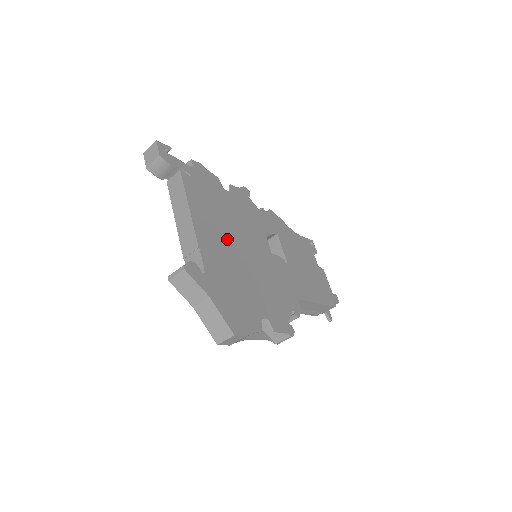
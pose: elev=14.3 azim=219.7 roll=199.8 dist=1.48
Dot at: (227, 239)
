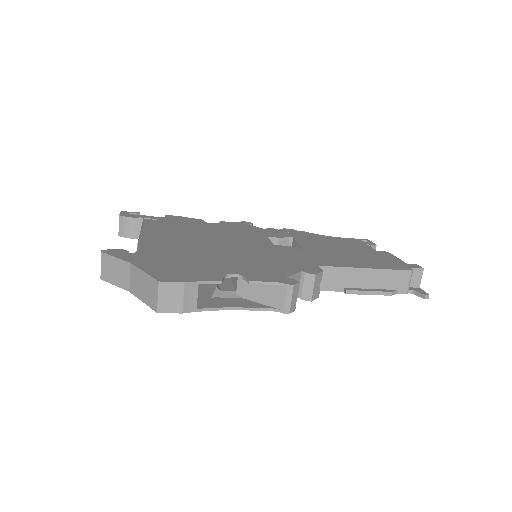
Dot at: (192, 240)
